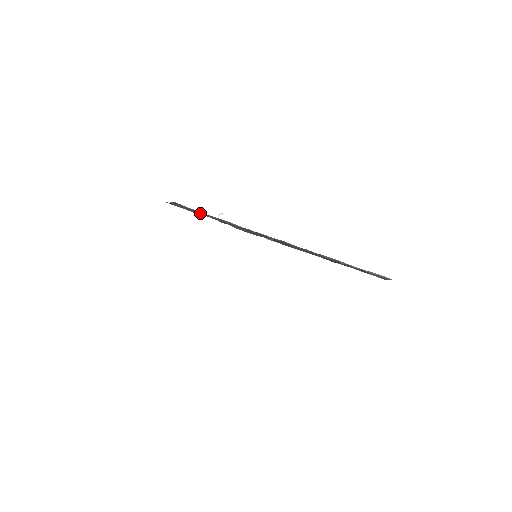
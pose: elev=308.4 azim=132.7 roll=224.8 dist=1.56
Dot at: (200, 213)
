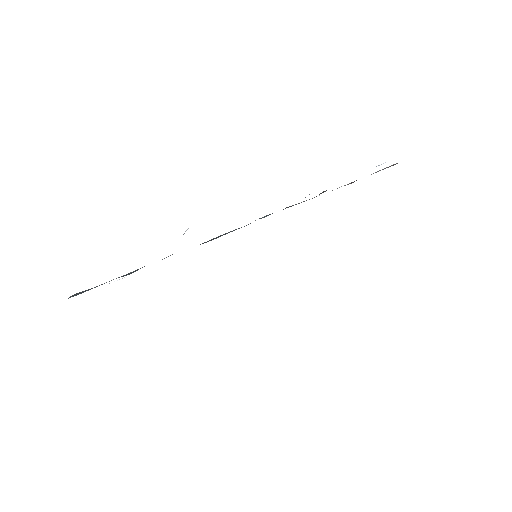
Dot at: (135, 270)
